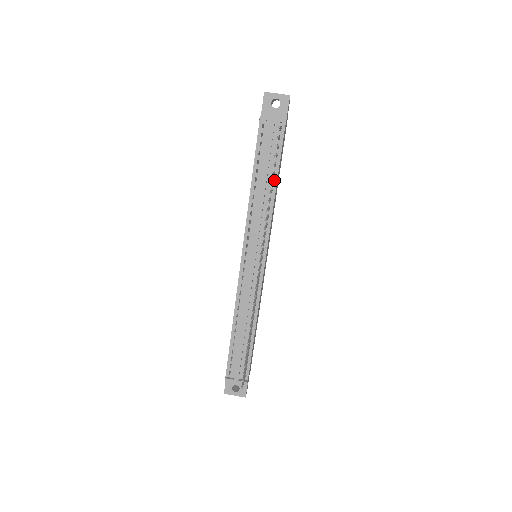
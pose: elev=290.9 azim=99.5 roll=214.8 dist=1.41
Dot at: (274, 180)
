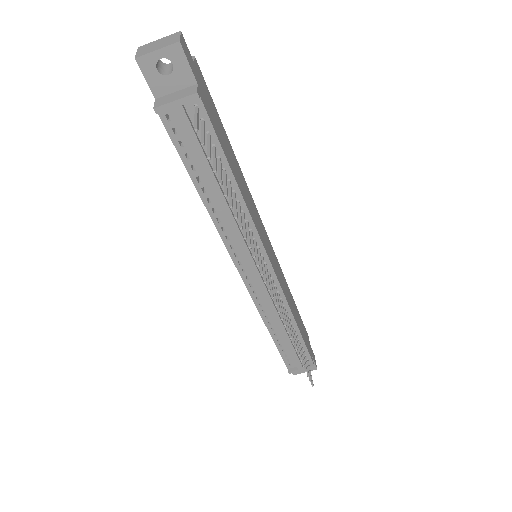
Dot at: (229, 179)
